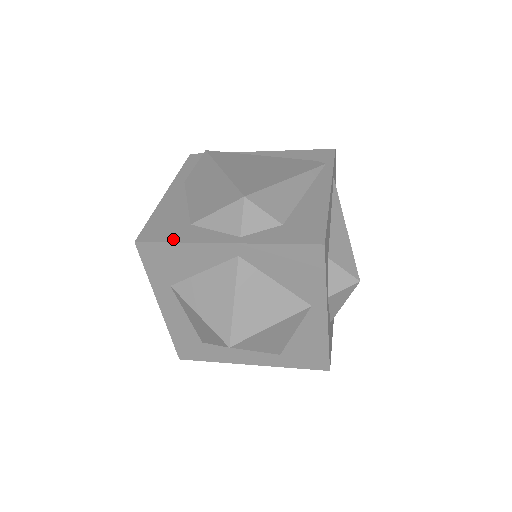
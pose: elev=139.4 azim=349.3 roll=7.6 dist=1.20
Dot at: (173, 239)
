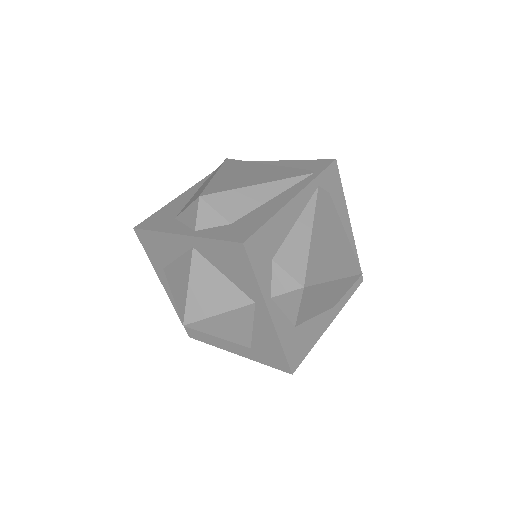
Dot at: (155, 228)
